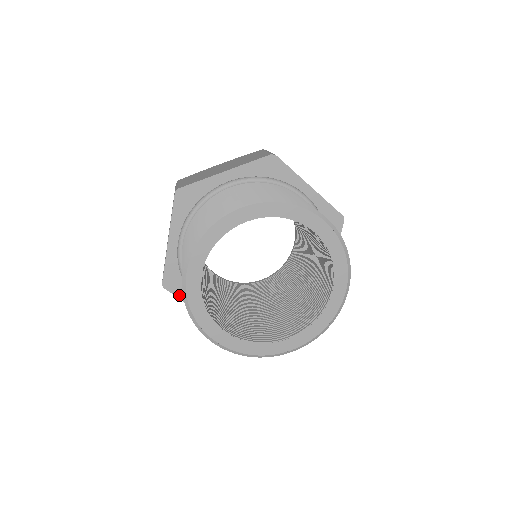
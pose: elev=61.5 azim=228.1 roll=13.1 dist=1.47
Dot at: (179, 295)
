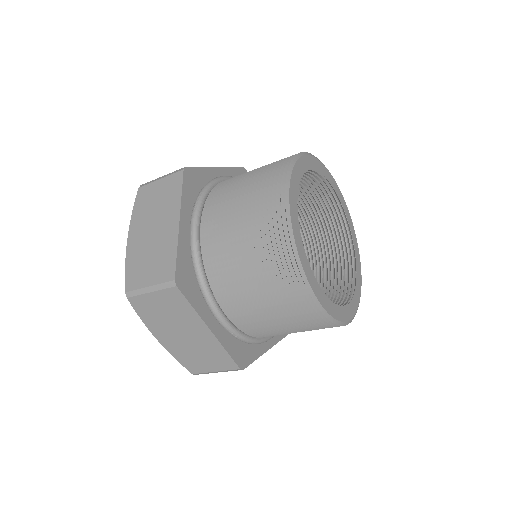
Dot at: (191, 300)
